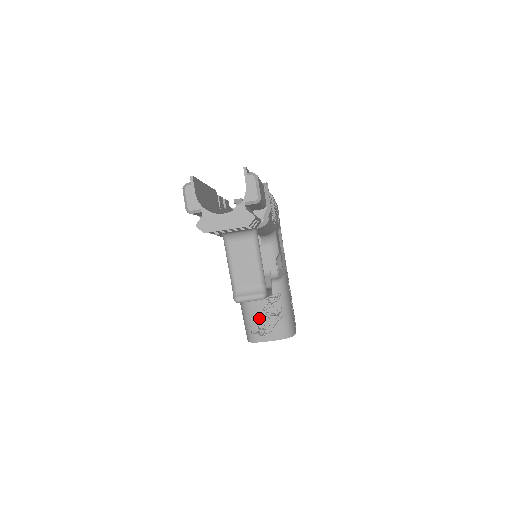
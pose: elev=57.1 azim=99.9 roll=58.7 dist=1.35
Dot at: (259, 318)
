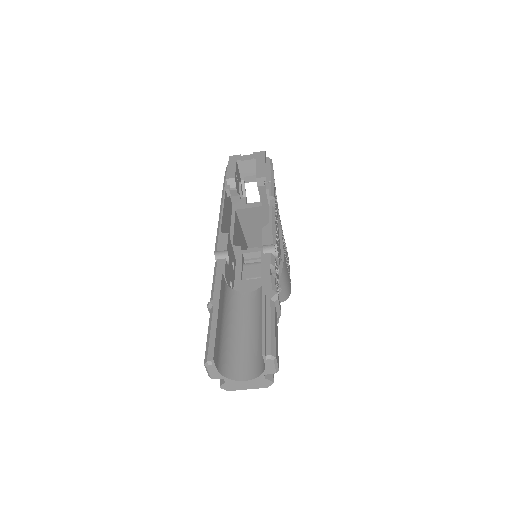
Dot at: occluded
